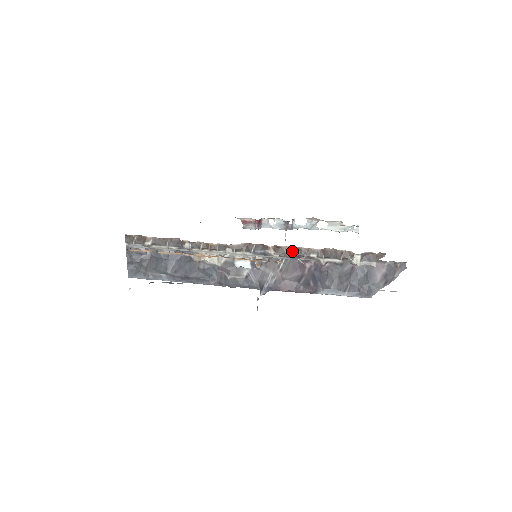
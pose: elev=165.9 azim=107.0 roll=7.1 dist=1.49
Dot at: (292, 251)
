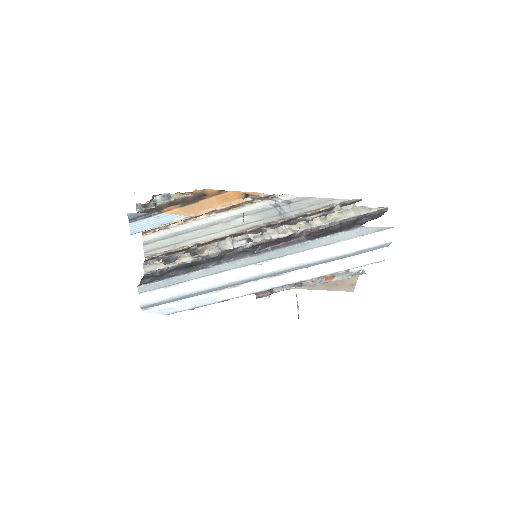
Dot at: (281, 223)
